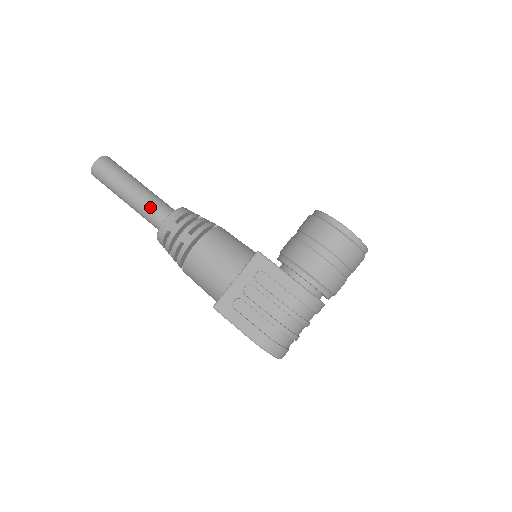
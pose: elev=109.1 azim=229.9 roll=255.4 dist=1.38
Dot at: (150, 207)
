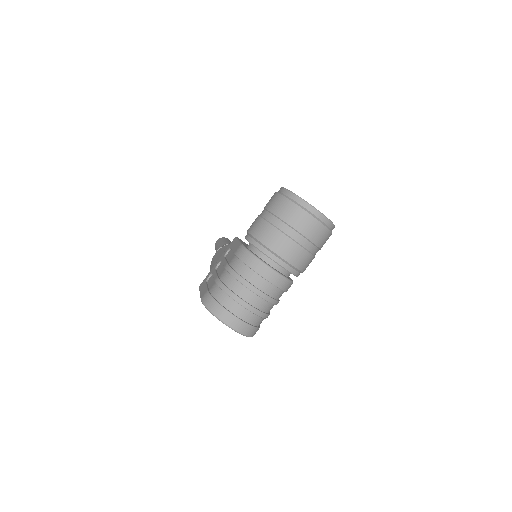
Dot at: occluded
